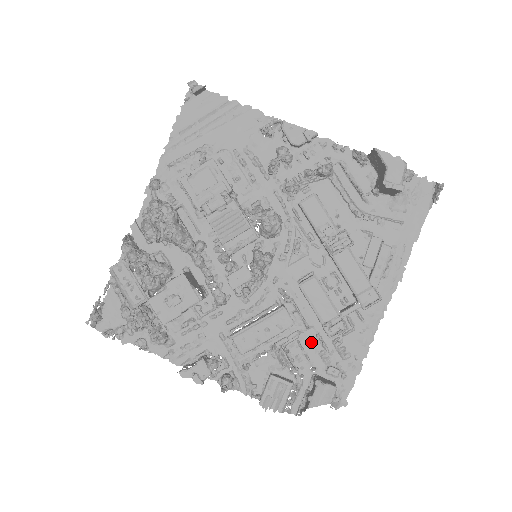
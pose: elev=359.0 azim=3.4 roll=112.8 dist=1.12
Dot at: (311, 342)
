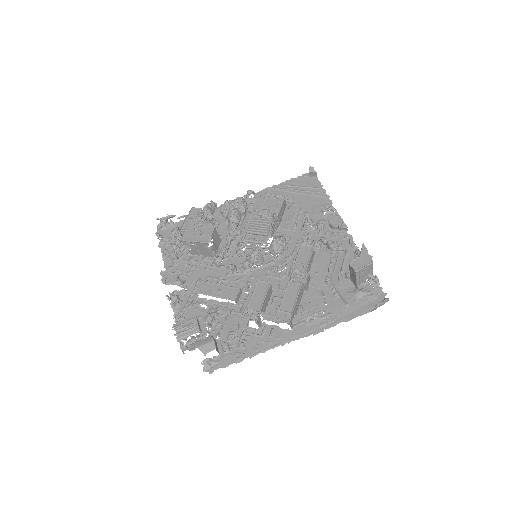
Dot at: (233, 322)
